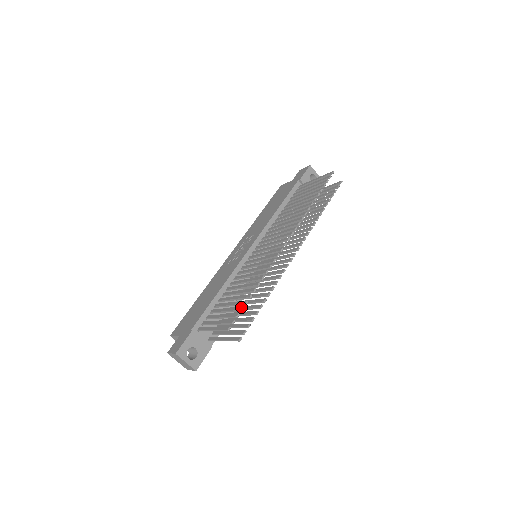
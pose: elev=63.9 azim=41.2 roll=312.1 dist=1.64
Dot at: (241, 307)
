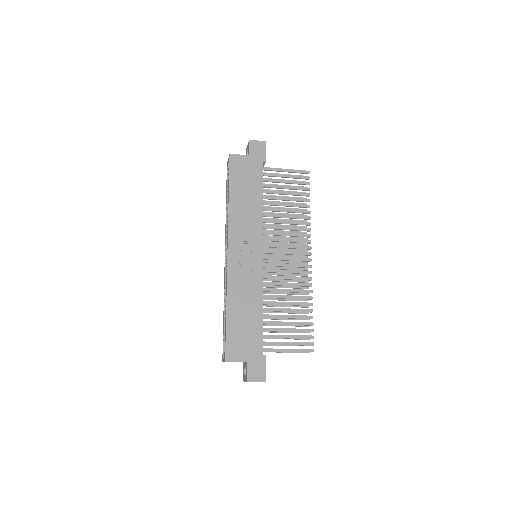
Dot at: (312, 329)
